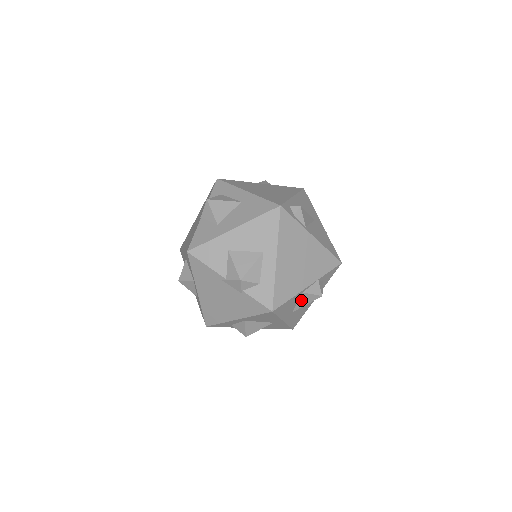
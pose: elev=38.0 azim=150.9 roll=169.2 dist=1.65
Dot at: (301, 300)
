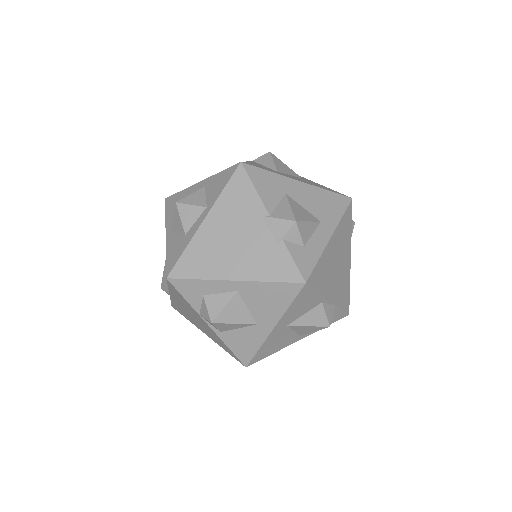
Dot at: (310, 313)
